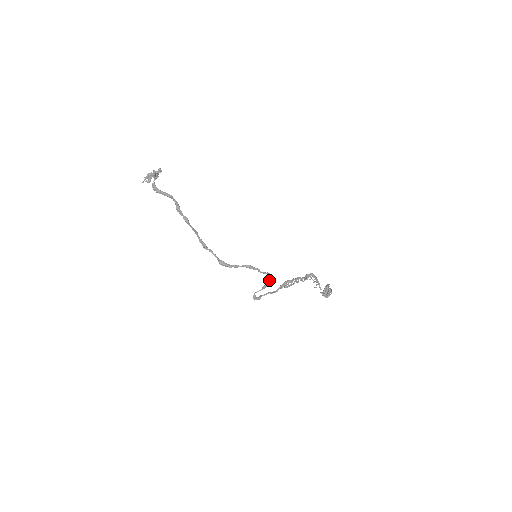
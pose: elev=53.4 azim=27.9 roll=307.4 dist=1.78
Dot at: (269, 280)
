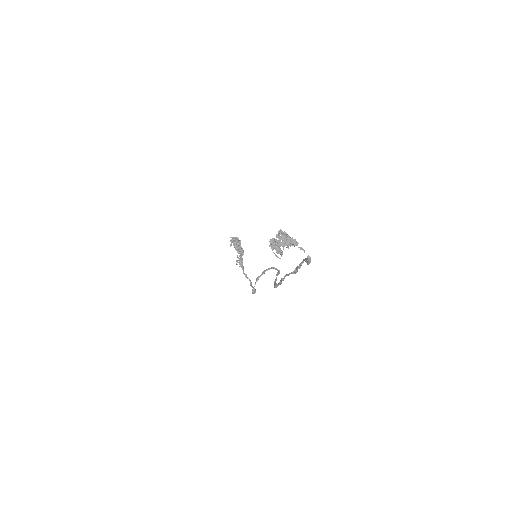
Dot at: (264, 271)
